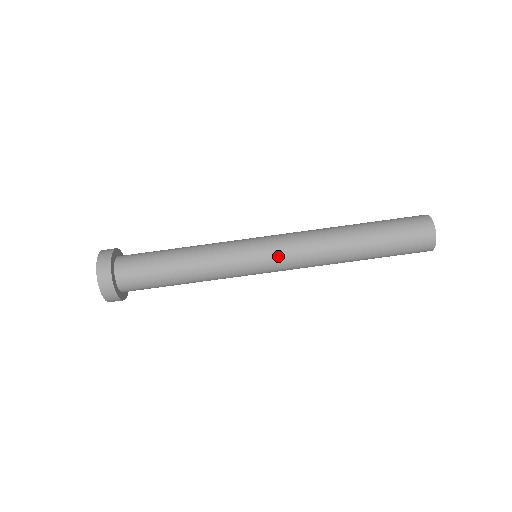
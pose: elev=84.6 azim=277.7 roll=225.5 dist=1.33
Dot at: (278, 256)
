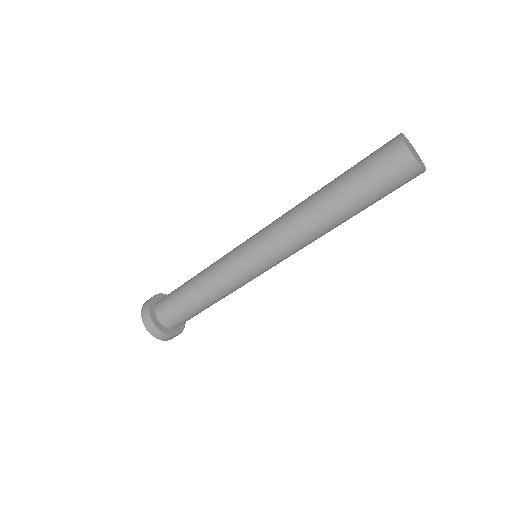
Dot at: (279, 262)
